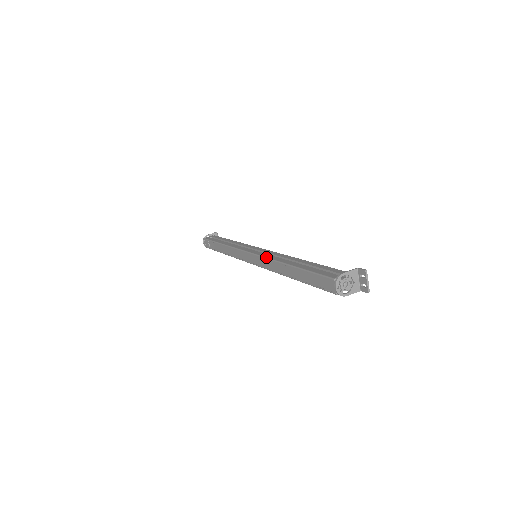
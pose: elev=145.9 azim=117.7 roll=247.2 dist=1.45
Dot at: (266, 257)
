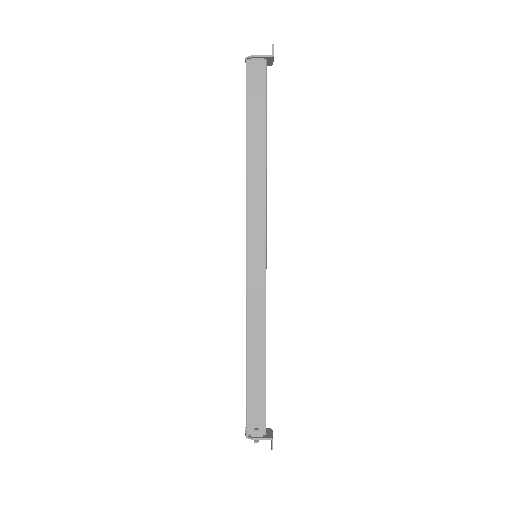
Dot at: occluded
